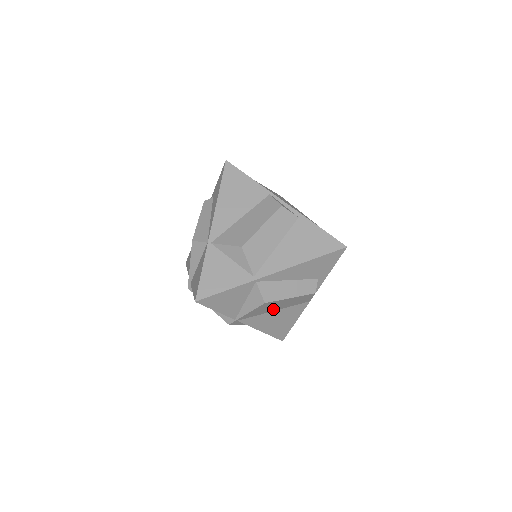
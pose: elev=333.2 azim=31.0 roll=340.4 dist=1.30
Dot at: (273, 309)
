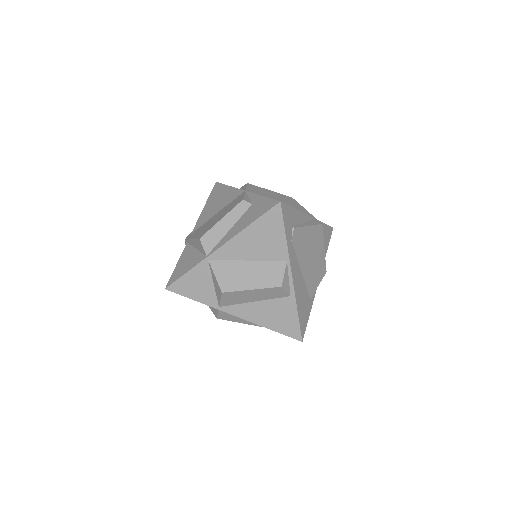
Dot at: occluded
